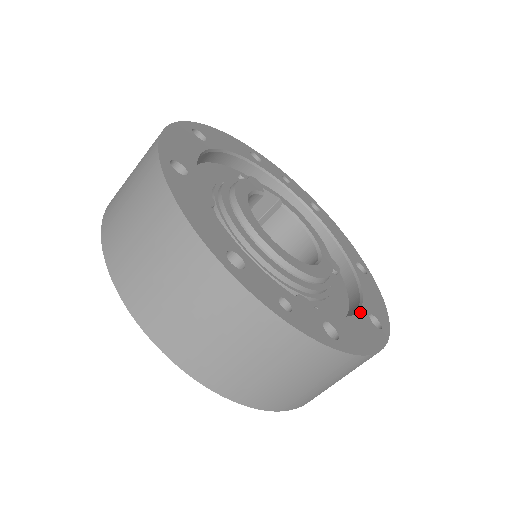
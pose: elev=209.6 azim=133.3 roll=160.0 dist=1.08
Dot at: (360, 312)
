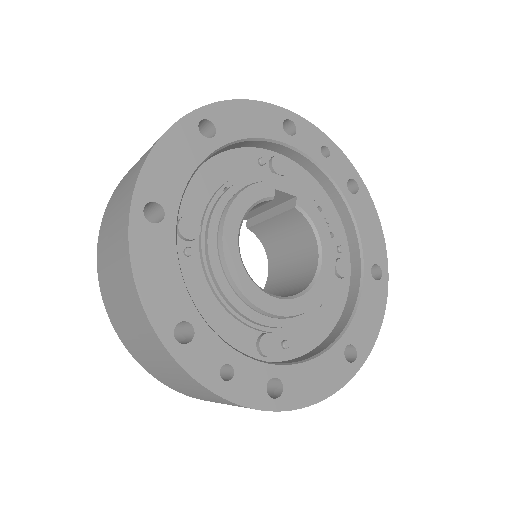
Dot at: (334, 347)
